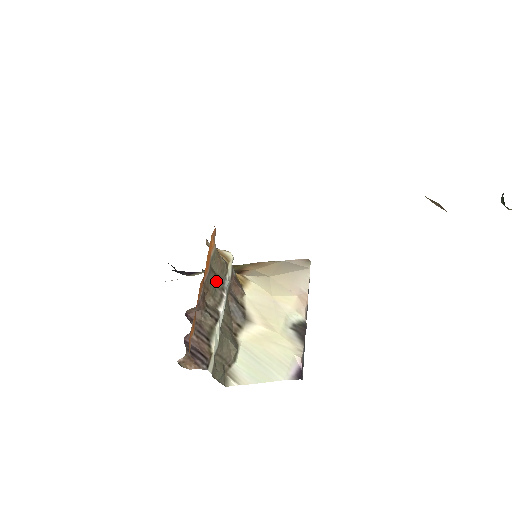
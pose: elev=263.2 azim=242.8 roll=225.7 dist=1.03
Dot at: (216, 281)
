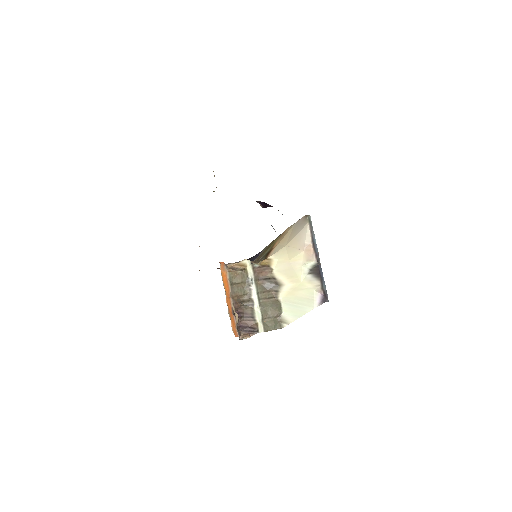
Dot at: (241, 286)
